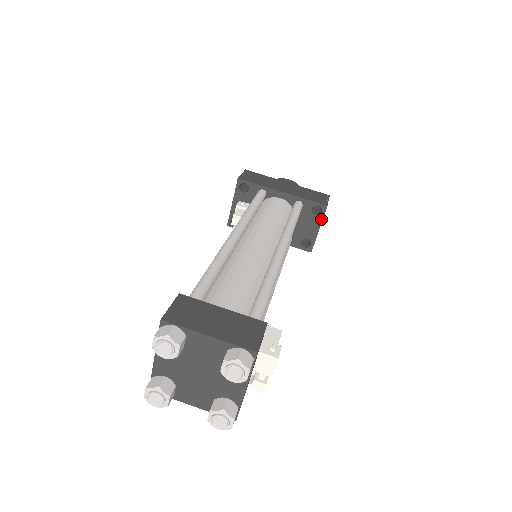
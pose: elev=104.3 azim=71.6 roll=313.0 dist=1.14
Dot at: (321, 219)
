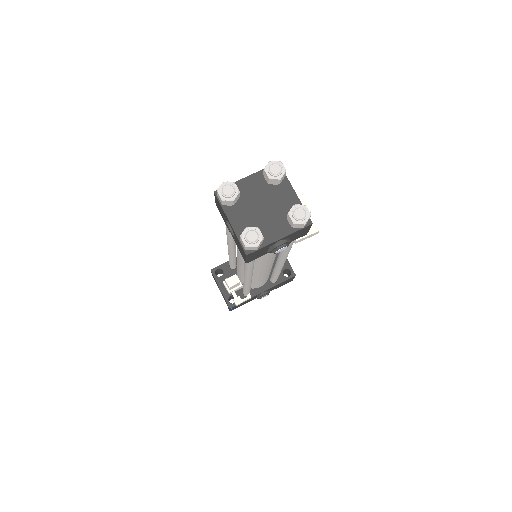
Dot at: occluded
